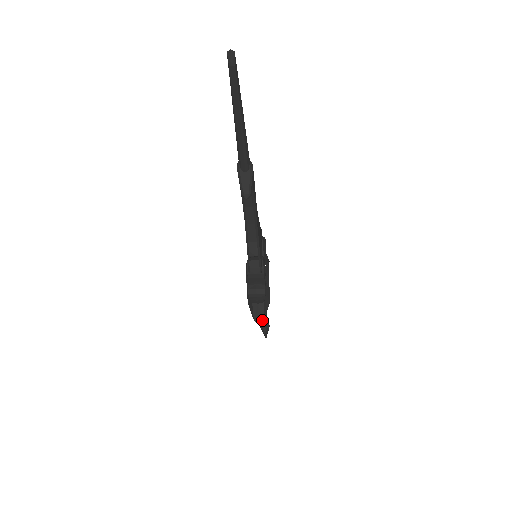
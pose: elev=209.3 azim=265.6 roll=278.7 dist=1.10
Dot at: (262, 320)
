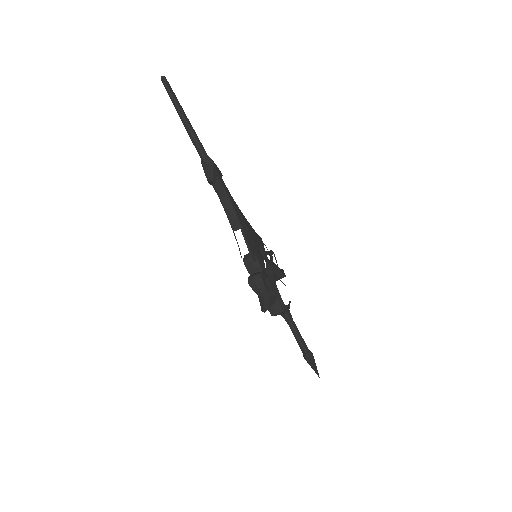
Dot at: (268, 308)
